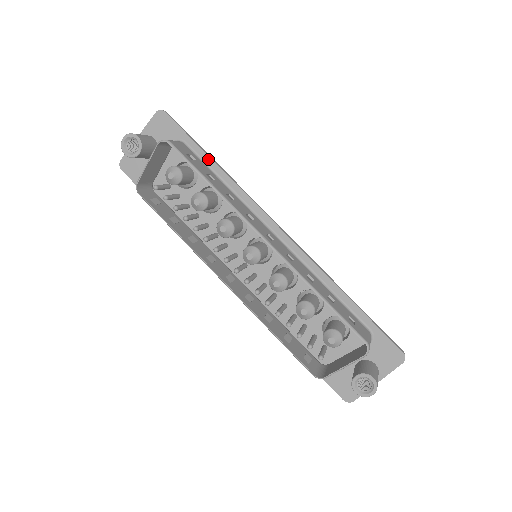
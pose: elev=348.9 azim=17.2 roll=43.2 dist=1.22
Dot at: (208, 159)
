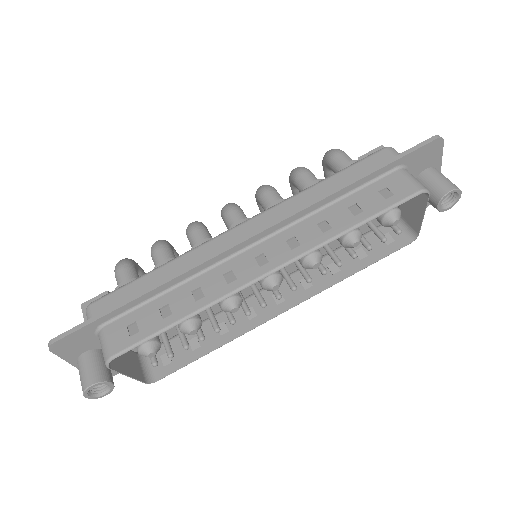
Dot at: (134, 303)
